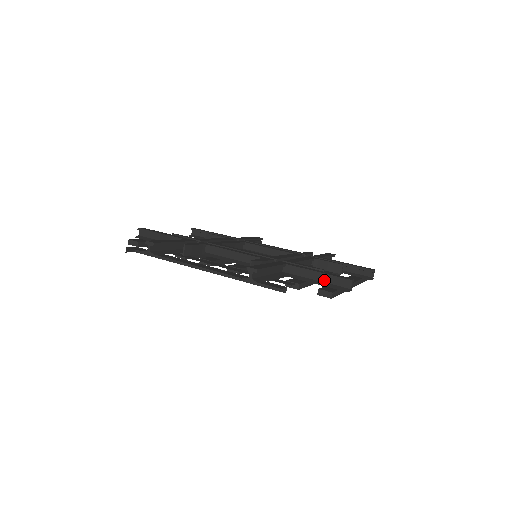
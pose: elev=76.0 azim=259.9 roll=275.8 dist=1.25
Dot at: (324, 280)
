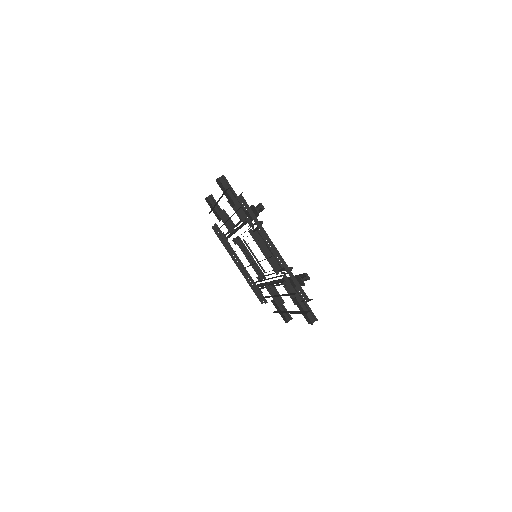
Dot at: (304, 308)
